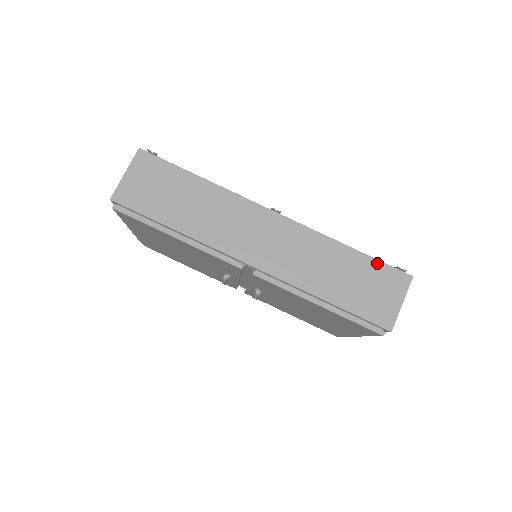
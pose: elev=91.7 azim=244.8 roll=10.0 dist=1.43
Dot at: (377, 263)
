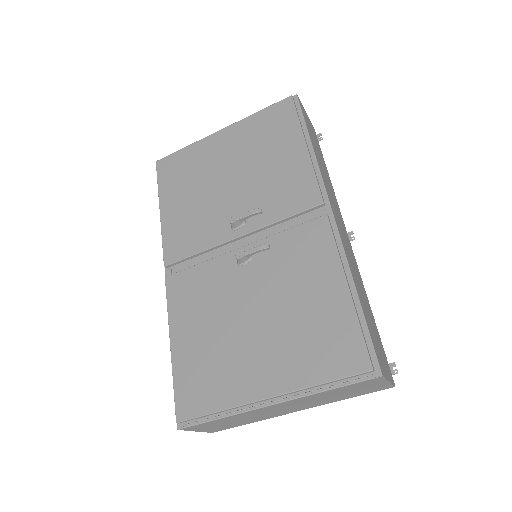
Dot at: (381, 343)
